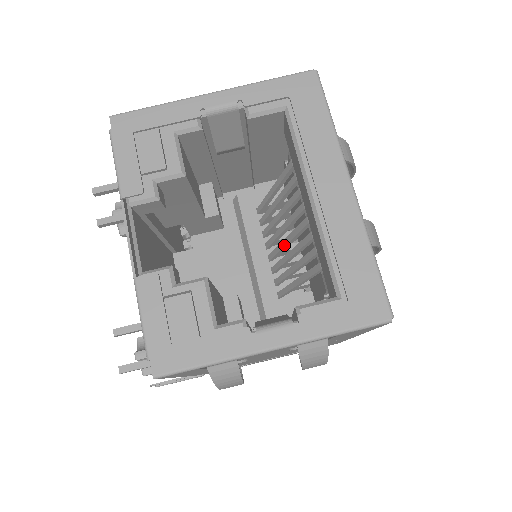
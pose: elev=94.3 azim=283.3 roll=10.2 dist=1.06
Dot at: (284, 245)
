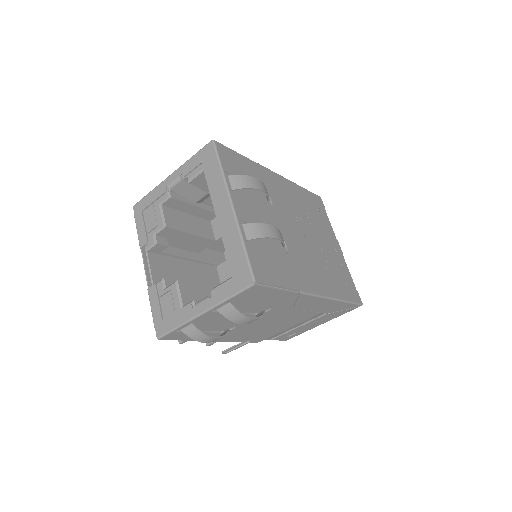
Dot at: occluded
